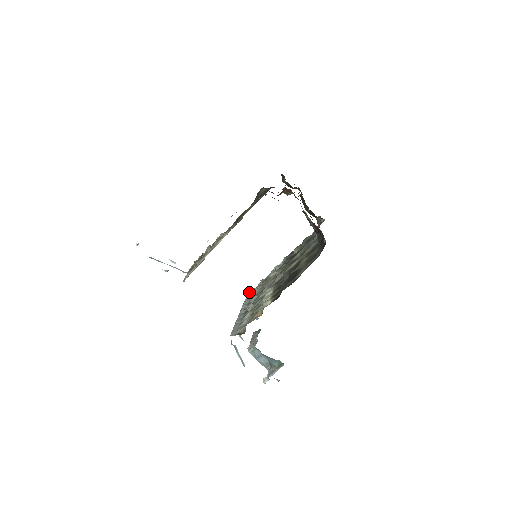
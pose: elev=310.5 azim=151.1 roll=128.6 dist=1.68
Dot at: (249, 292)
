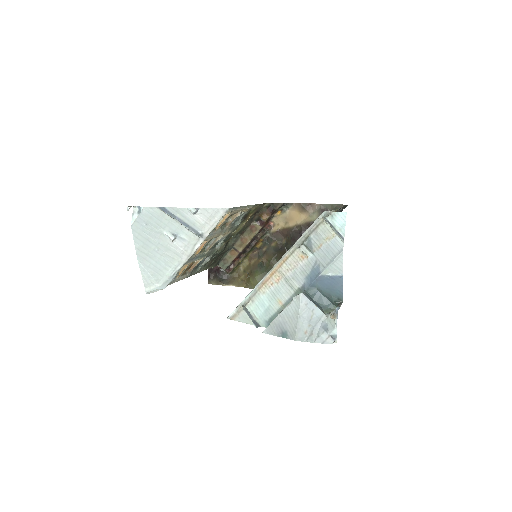
Dot at: (237, 308)
